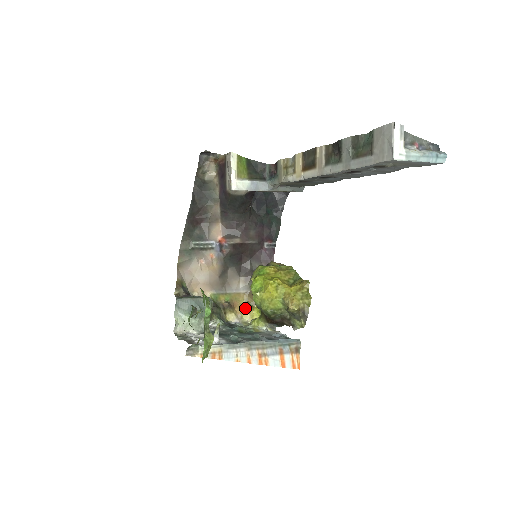
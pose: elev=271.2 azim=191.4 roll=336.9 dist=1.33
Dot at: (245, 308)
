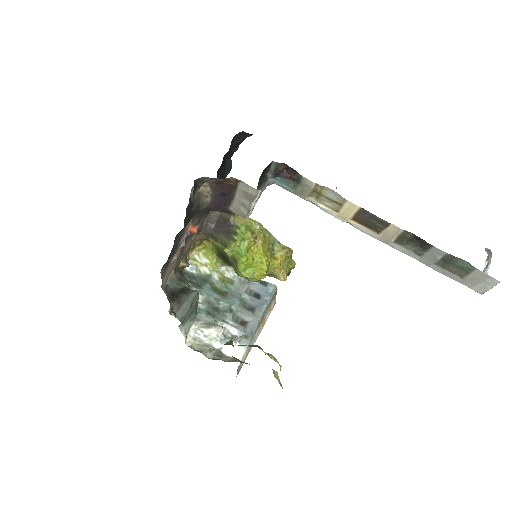
Dot at: (192, 248)
